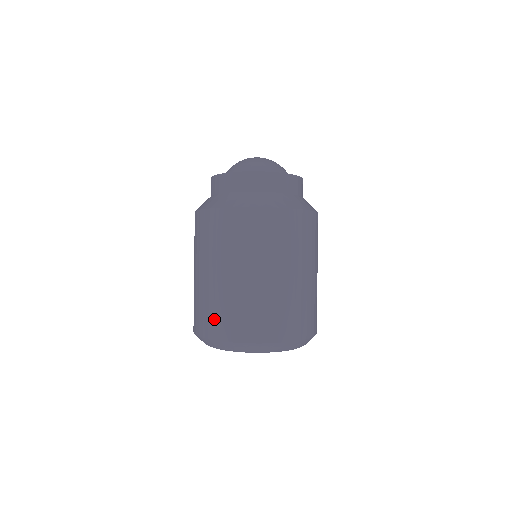
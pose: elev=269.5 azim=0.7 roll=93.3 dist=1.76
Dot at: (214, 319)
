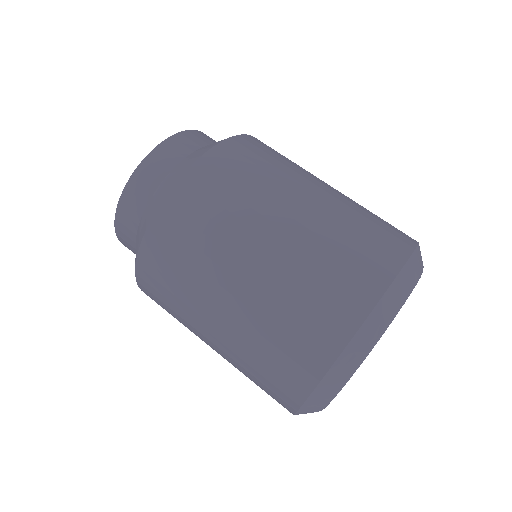
Dot at: (280, 369)
